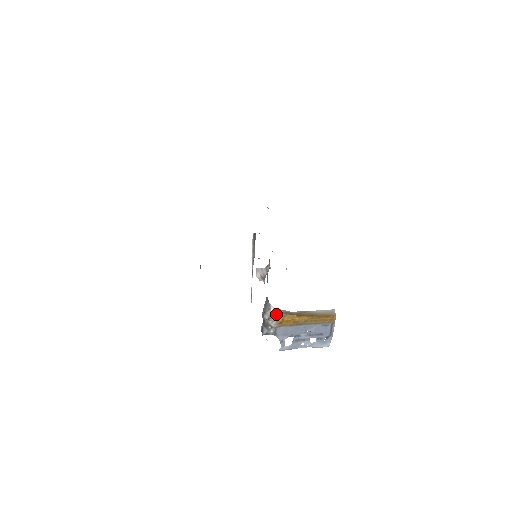
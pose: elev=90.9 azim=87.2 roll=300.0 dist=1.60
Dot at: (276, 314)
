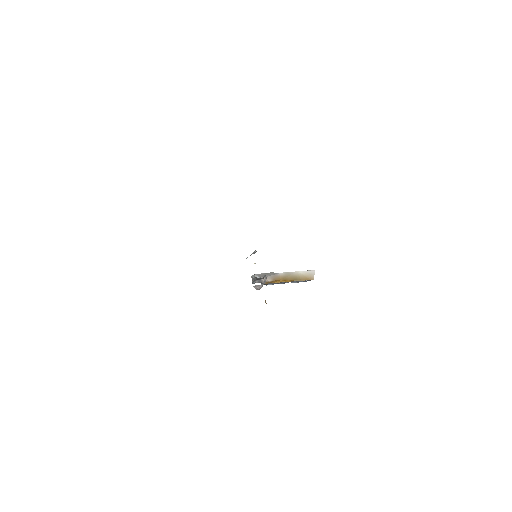
Dot at: (266, 281)
